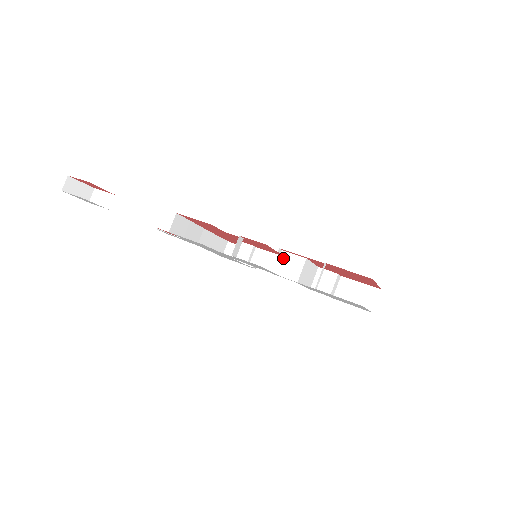
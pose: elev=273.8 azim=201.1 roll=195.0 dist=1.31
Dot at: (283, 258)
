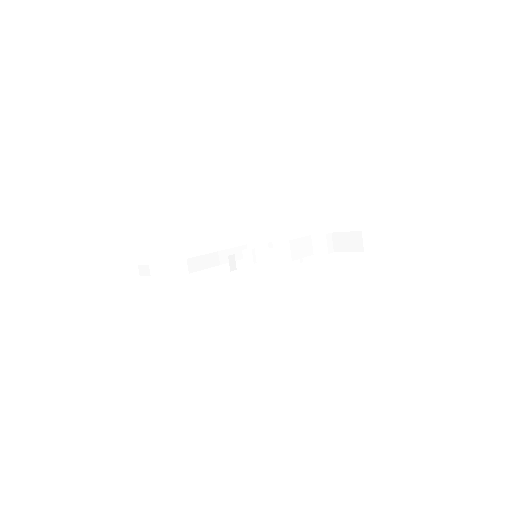
Dot at: (273, 249)
